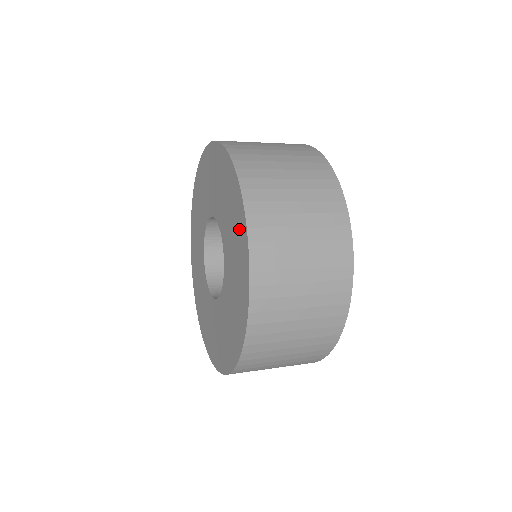
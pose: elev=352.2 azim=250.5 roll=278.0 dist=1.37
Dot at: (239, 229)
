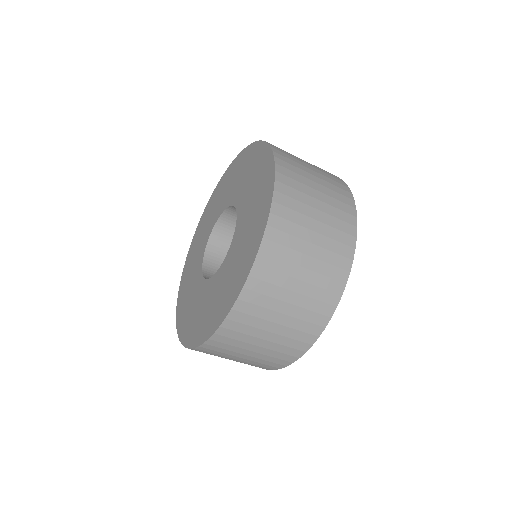
Dot at: (255, 234)
